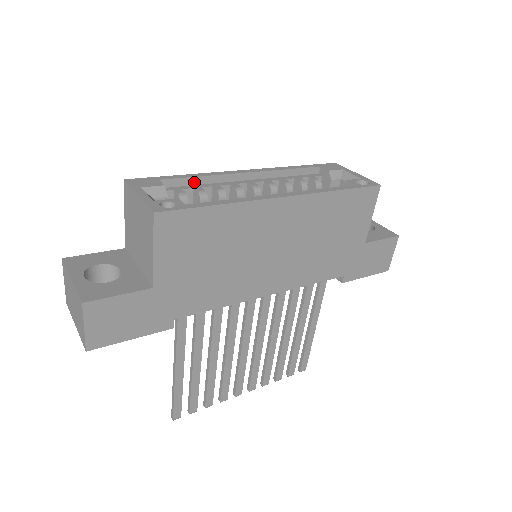
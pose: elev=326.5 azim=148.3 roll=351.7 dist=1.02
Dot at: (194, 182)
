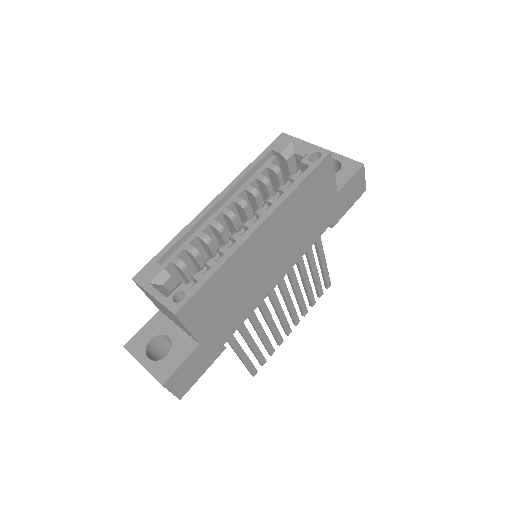
Dot at: (181, 242)
